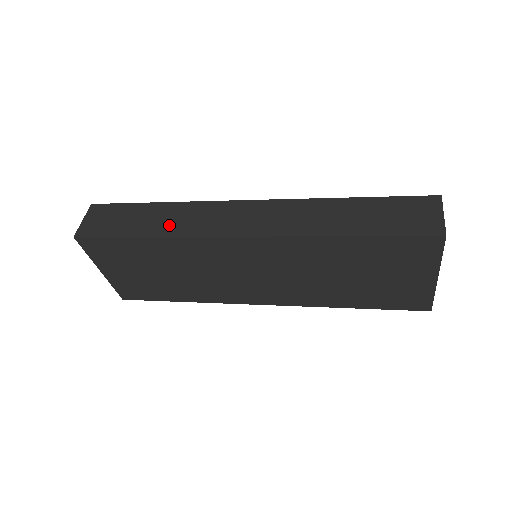
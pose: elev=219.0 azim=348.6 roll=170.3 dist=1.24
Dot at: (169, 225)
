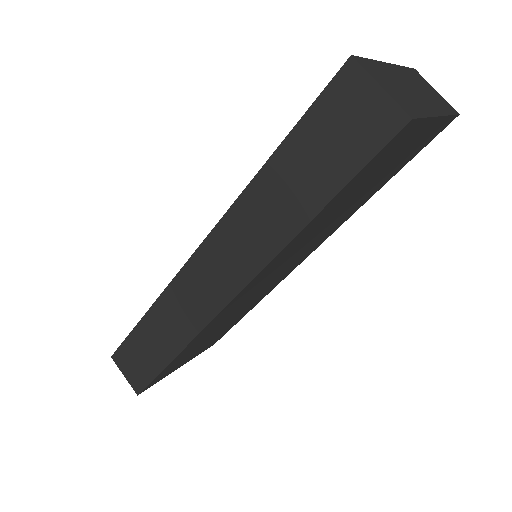
Dot at: (174, 334)
